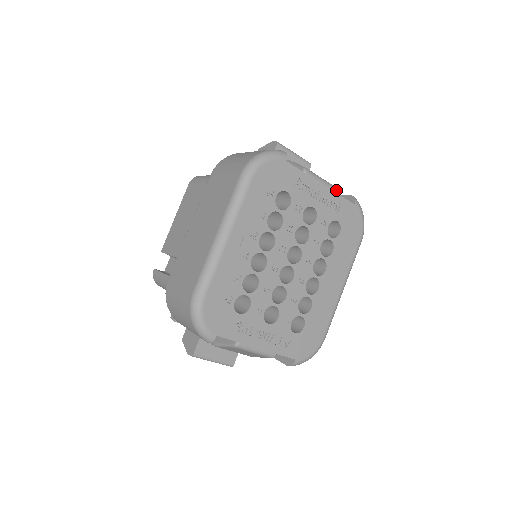
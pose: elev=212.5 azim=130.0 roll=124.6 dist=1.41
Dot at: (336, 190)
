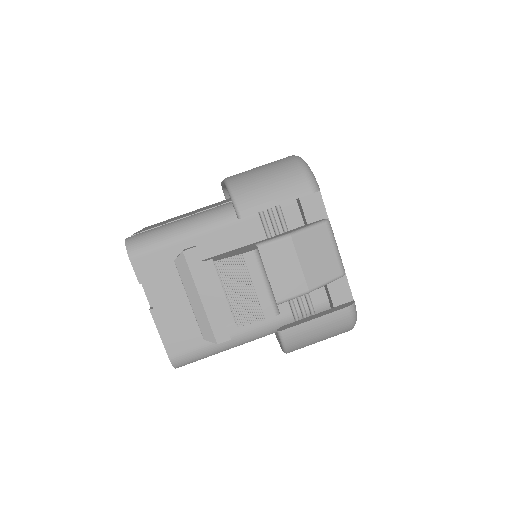
Dot at: occluded
